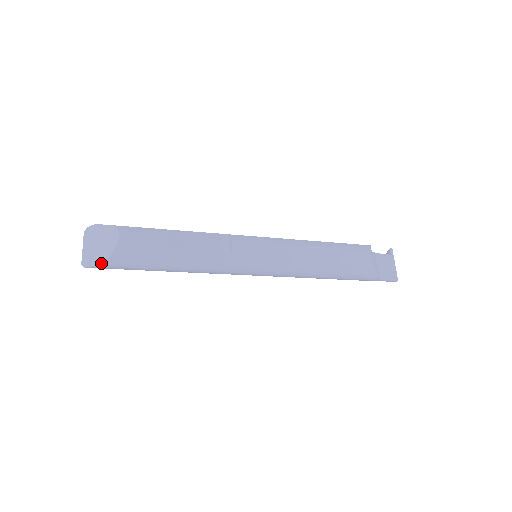
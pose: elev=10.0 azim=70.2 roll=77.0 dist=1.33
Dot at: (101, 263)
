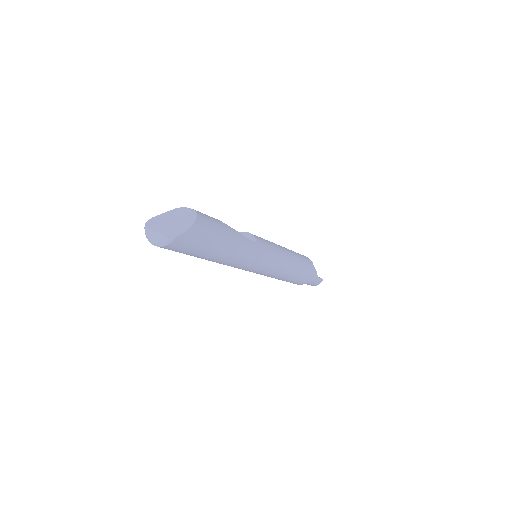
Dot at: (191, 227)
